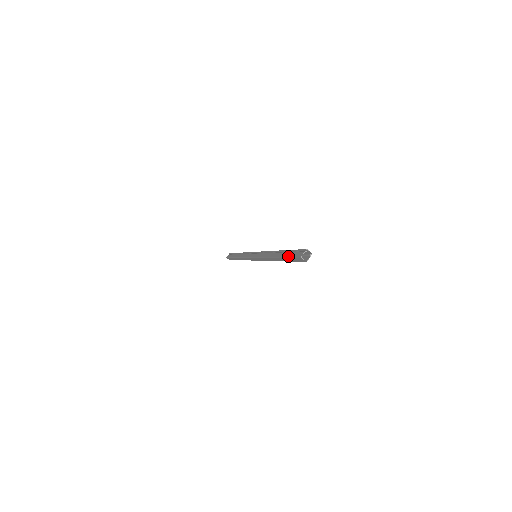
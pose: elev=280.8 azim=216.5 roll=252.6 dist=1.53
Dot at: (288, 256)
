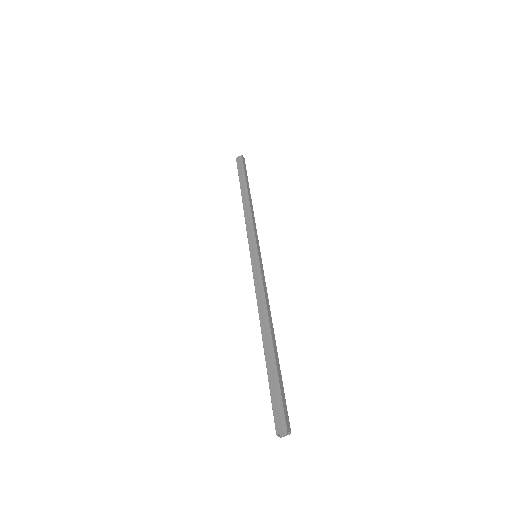
Dot at: (270, 389)
